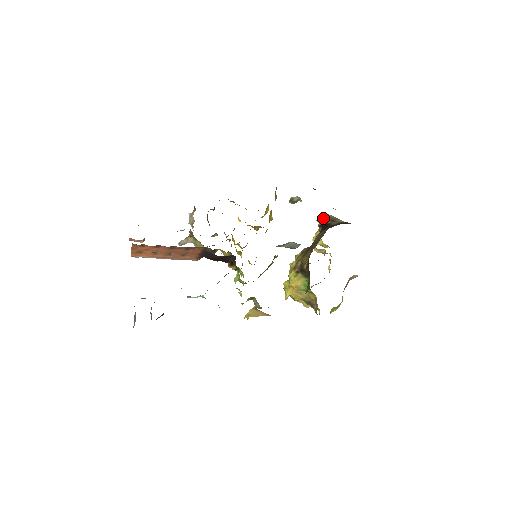
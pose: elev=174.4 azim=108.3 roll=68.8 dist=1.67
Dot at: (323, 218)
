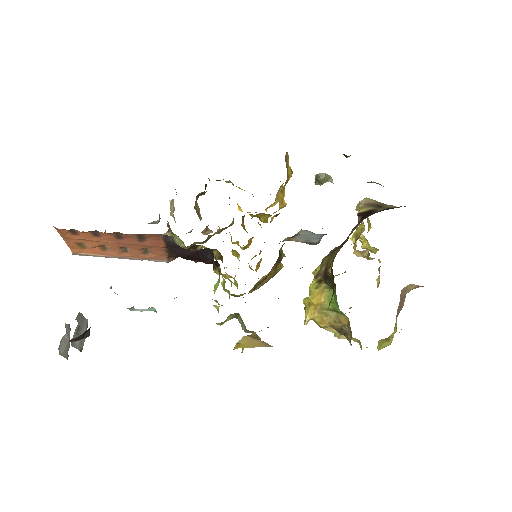
Dot at: (365, 204)
